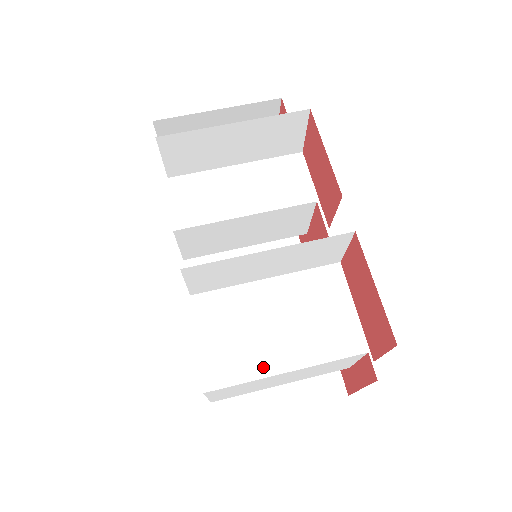
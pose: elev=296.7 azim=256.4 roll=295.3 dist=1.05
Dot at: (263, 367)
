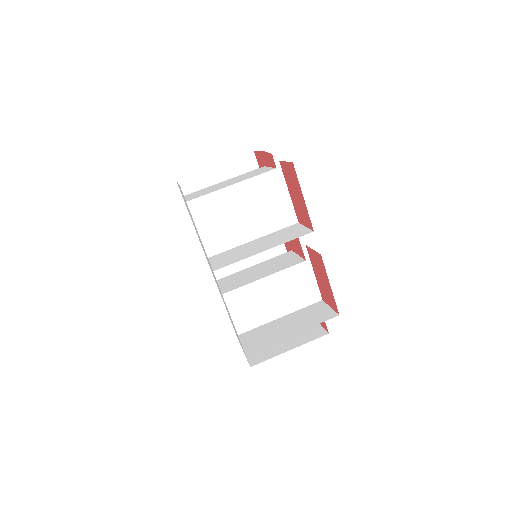
Dot at: (263, 313)
